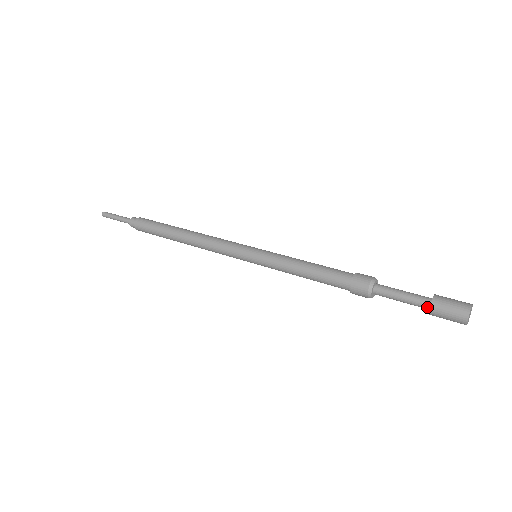
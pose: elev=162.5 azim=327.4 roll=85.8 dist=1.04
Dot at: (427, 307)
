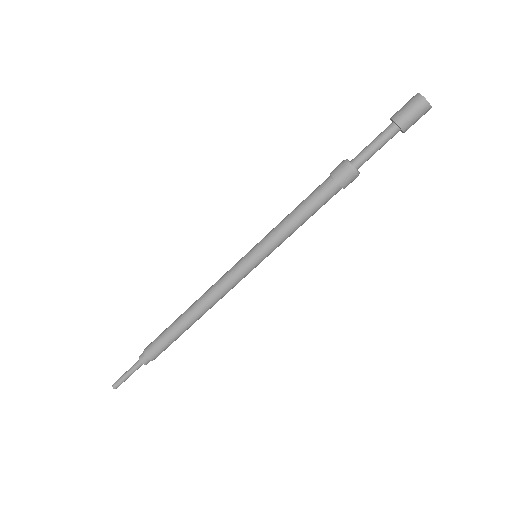
Dot at: (393, 126)
